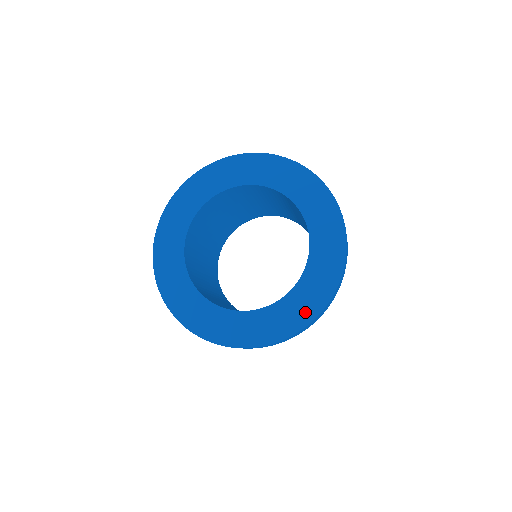
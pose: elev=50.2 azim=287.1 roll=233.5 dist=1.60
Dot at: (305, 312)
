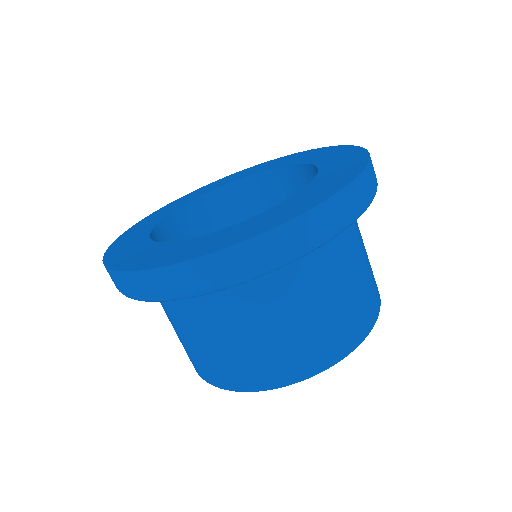
Dot at: (285, 215)
